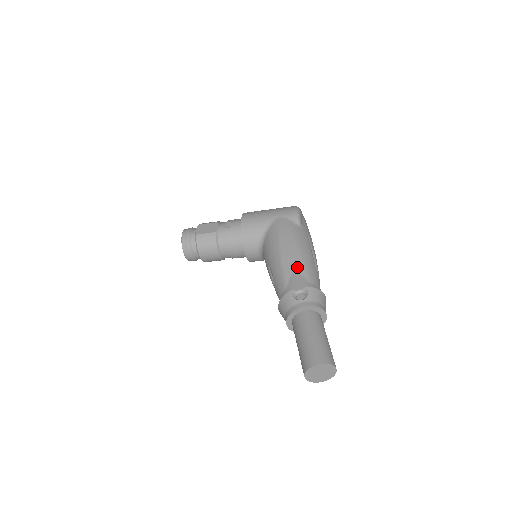
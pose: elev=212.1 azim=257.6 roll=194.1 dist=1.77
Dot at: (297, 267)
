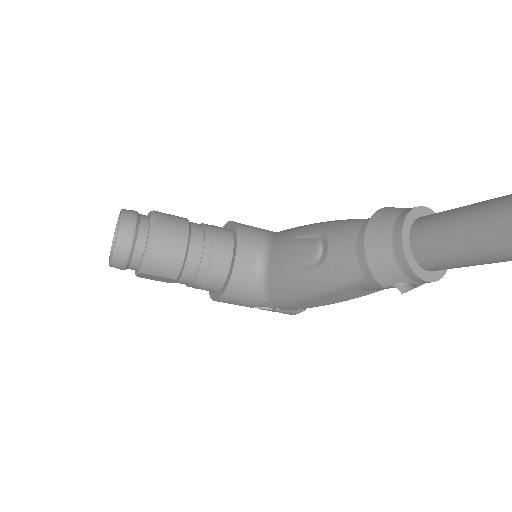
Dot at: occluded
